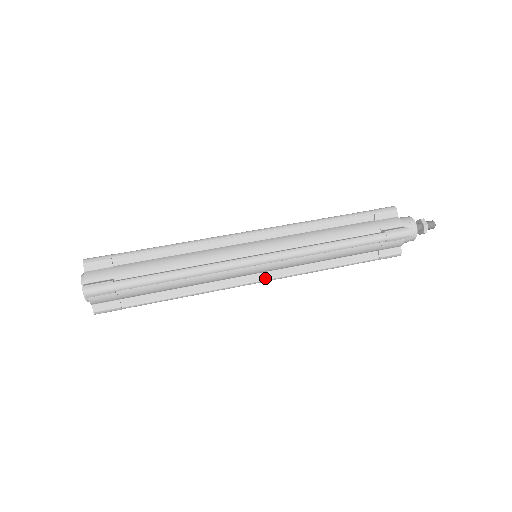
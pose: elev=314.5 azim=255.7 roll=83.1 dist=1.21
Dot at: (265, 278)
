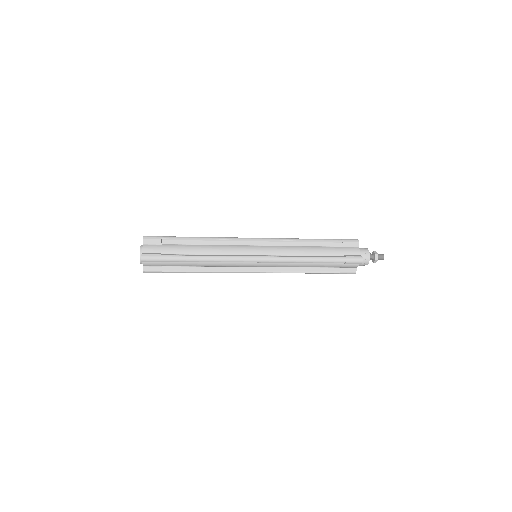
Dot at: (262, 256)
